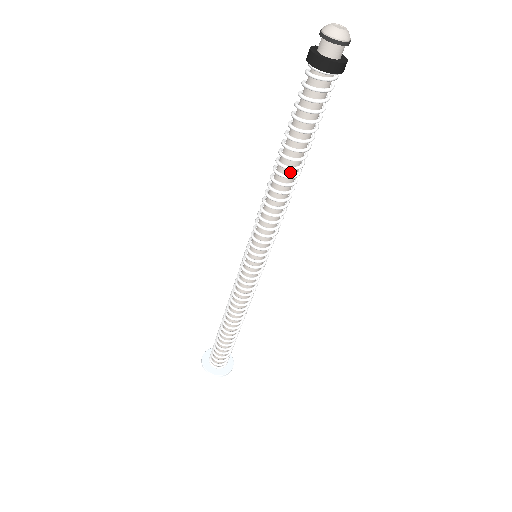
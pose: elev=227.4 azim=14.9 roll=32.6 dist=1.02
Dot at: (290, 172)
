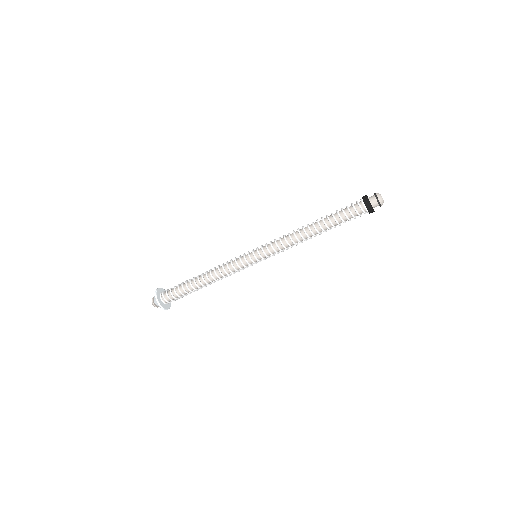
Dot at: (316, 234)
